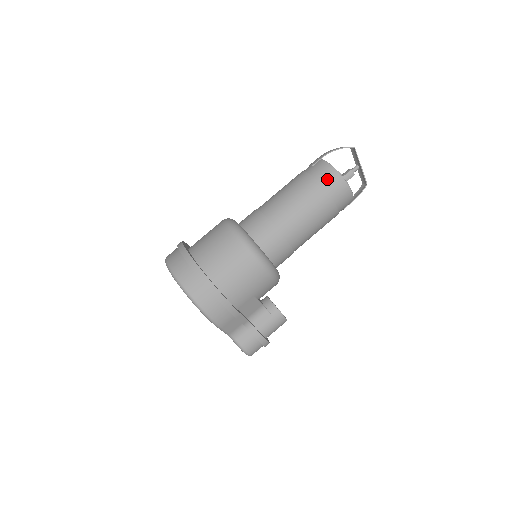
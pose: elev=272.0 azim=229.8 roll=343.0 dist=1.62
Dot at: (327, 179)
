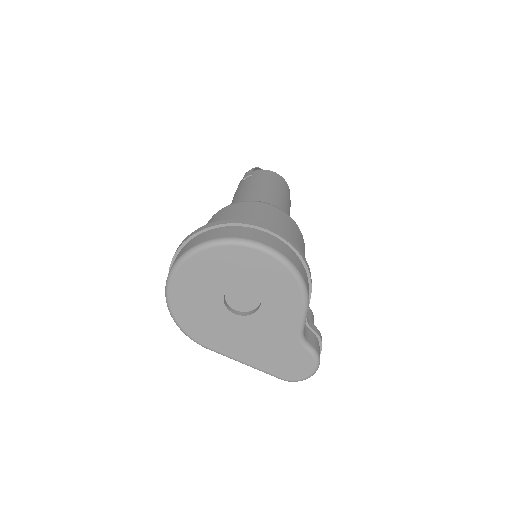
Dot at: (277, 178)
